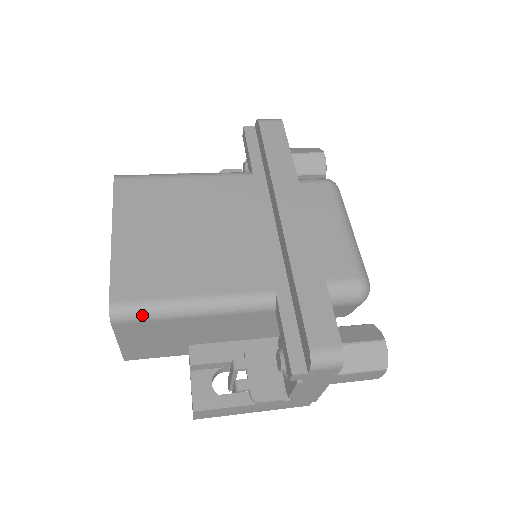
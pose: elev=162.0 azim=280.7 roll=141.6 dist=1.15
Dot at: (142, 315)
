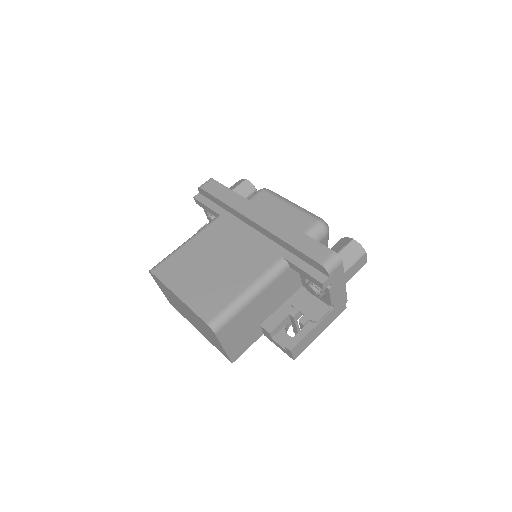
Dot at: (227, 318)
